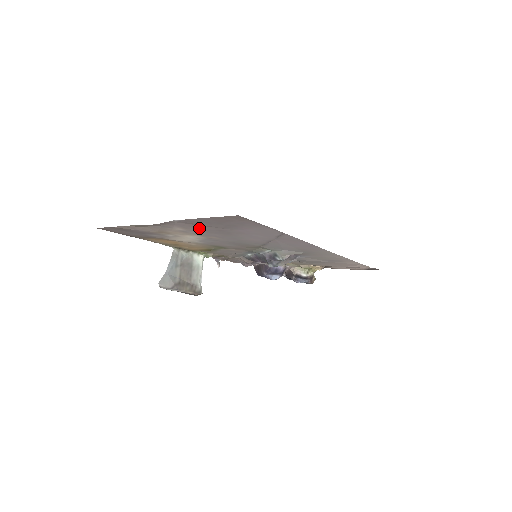
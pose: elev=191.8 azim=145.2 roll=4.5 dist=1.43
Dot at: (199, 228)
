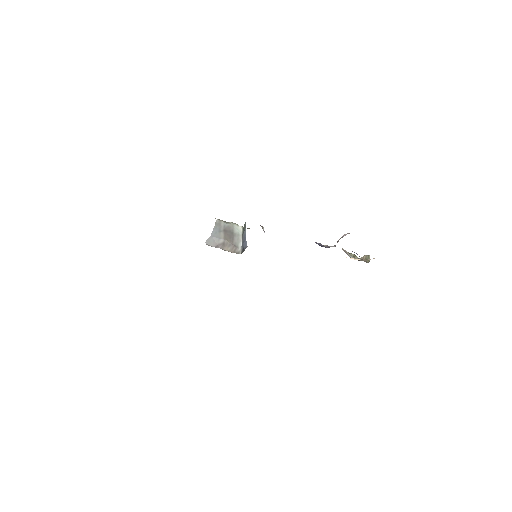
Dot at: occluded
